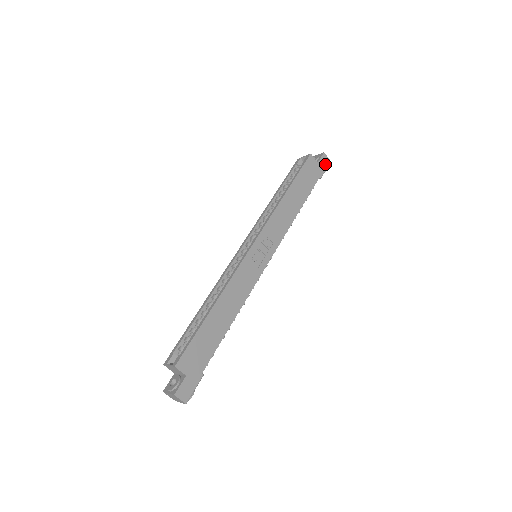
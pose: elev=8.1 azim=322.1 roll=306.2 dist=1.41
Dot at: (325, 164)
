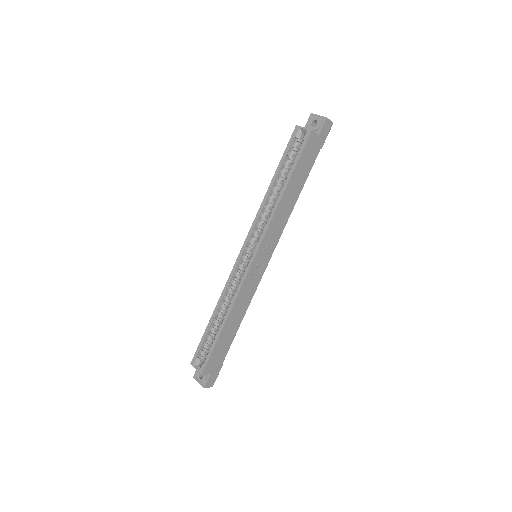
Dot at: (327, 131)
